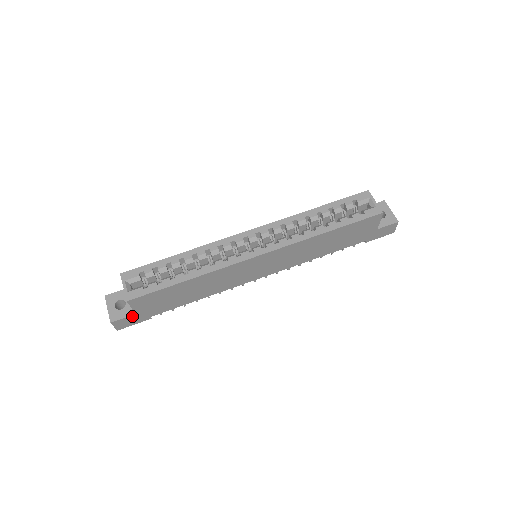
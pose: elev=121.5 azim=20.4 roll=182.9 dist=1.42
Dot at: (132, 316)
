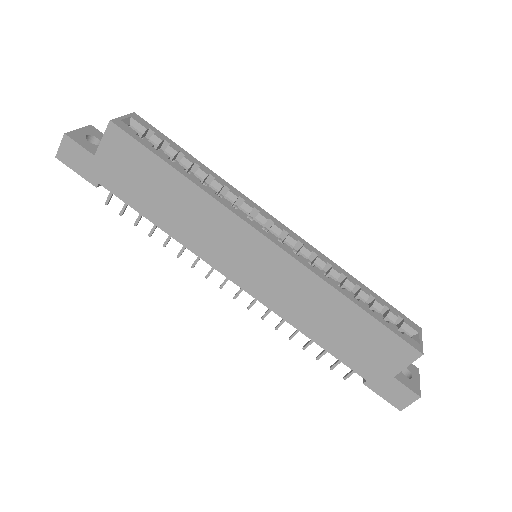
Dot at: (88, 154)
